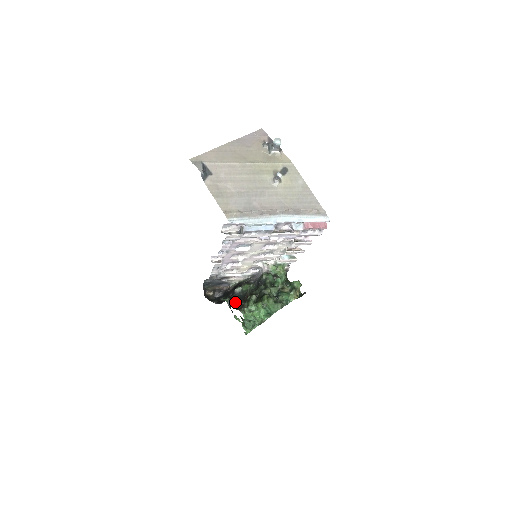
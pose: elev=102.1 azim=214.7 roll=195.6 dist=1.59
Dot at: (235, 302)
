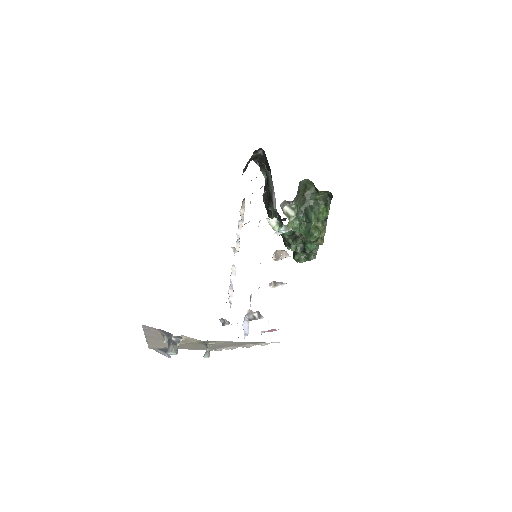
Dot at: occluded
